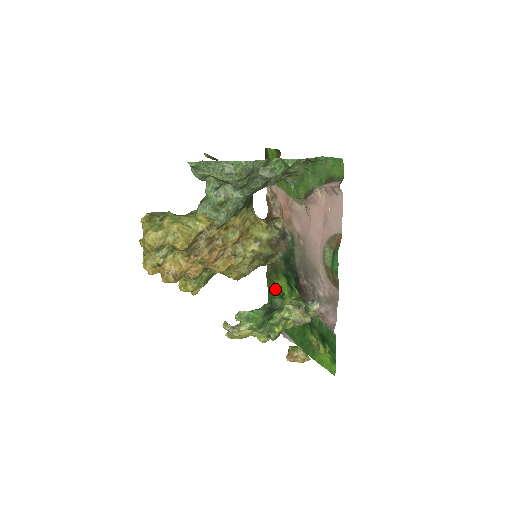
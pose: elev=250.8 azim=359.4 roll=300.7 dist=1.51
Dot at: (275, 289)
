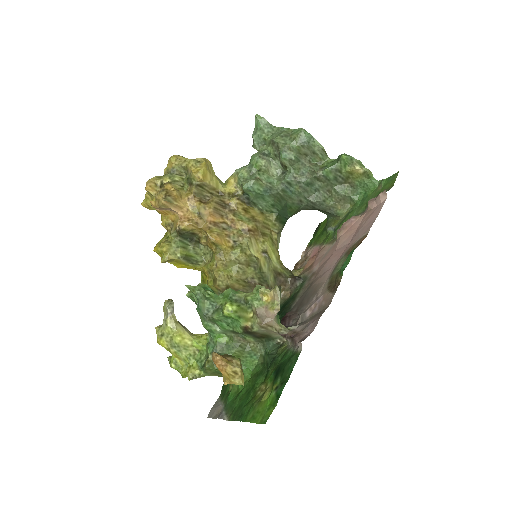
Dot at: occluded
